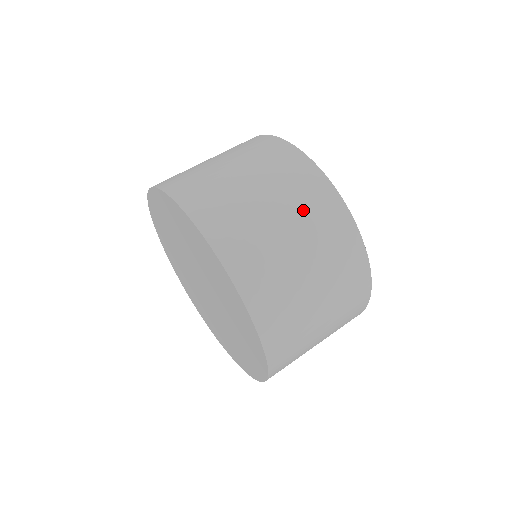
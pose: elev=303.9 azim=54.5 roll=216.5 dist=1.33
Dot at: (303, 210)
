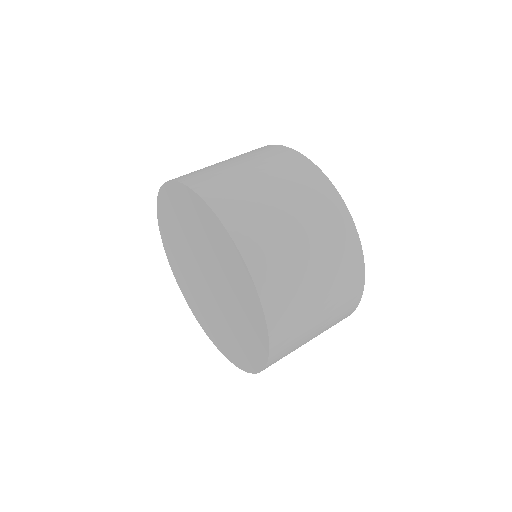
Dot at: (259, 158)
